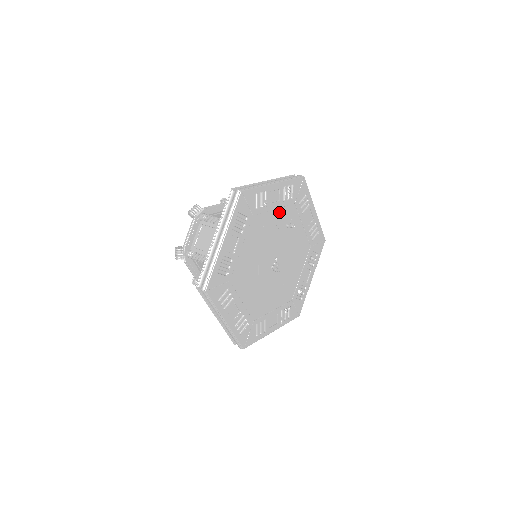
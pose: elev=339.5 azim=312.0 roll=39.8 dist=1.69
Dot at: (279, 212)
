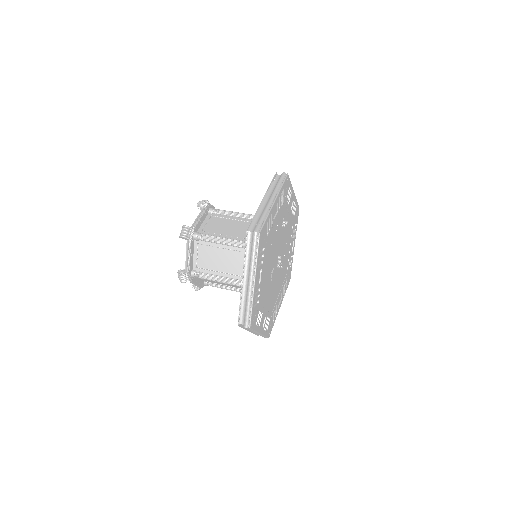
Dot at: (278, 220)
